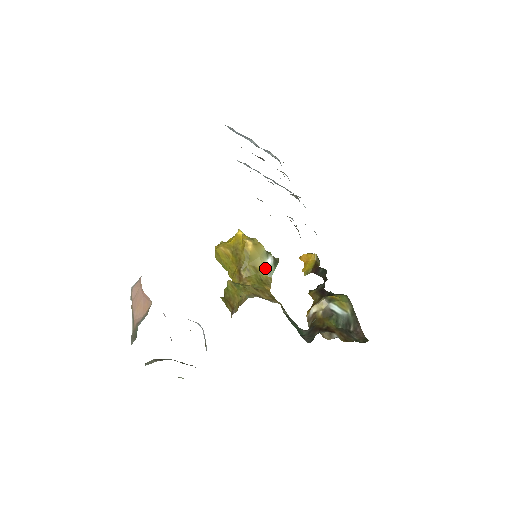
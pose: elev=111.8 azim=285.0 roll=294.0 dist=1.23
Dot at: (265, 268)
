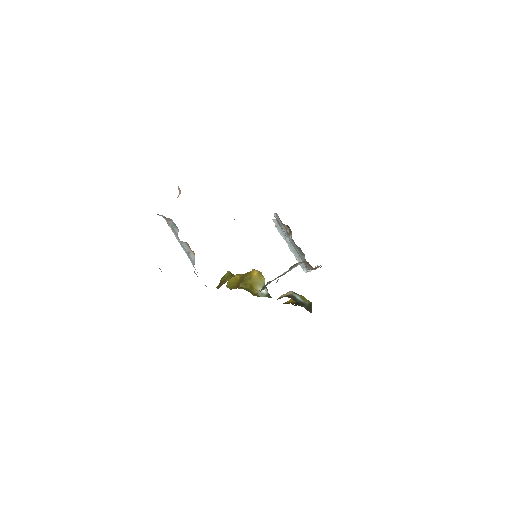
Dot at: (258, 291)
